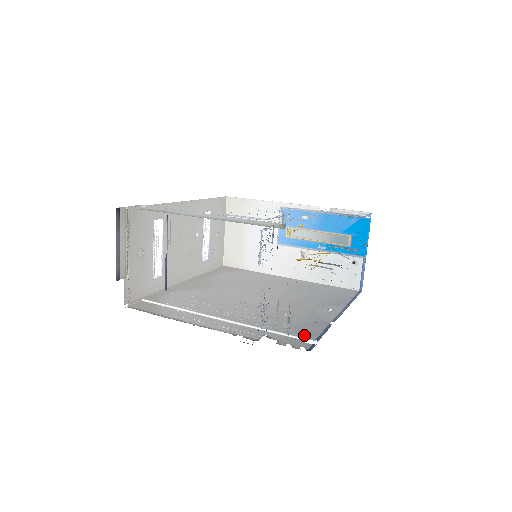
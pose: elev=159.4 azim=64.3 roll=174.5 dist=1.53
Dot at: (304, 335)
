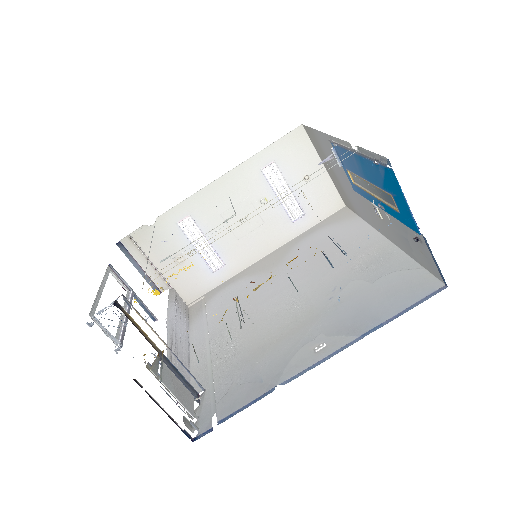
Dot at: (223, 406)
